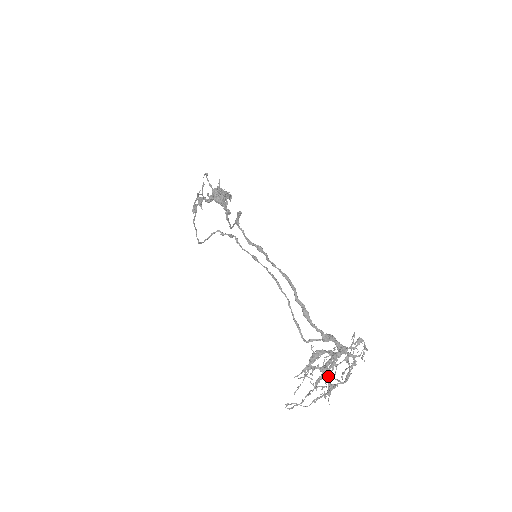
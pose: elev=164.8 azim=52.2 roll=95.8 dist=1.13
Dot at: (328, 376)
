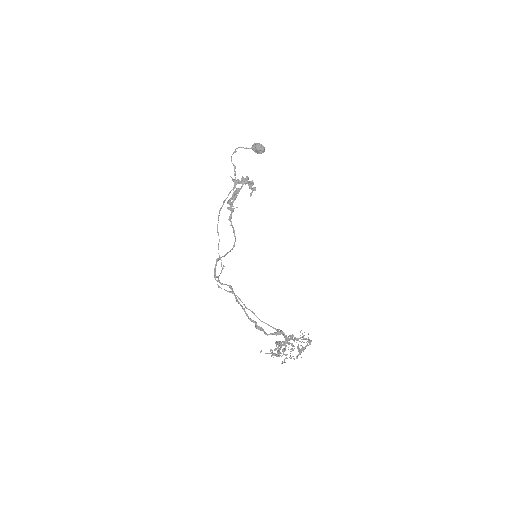
Dot at: occluded
